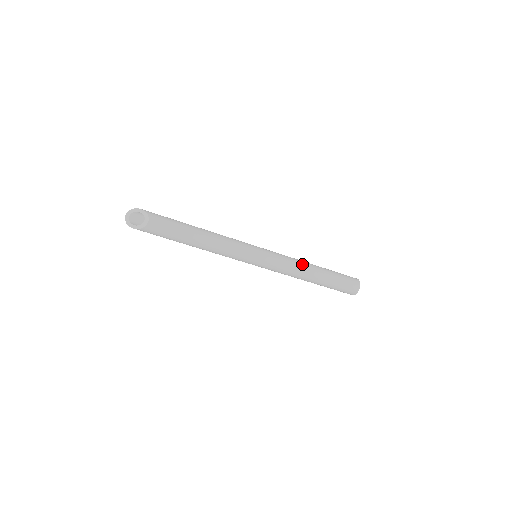
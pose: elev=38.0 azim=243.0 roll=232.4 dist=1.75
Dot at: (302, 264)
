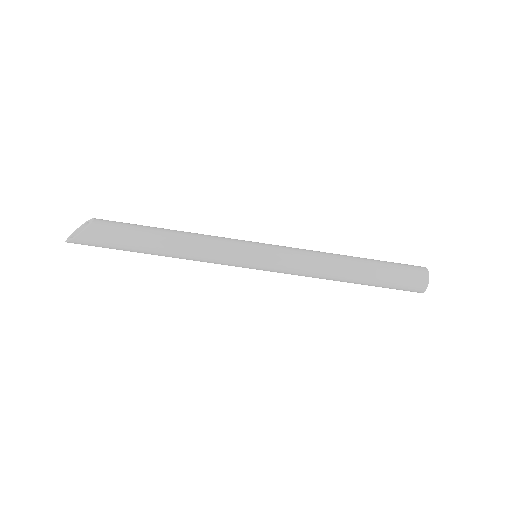
Dot at: (325, 252)
